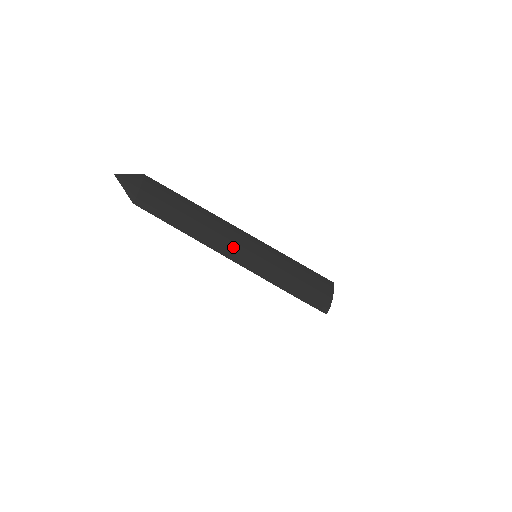
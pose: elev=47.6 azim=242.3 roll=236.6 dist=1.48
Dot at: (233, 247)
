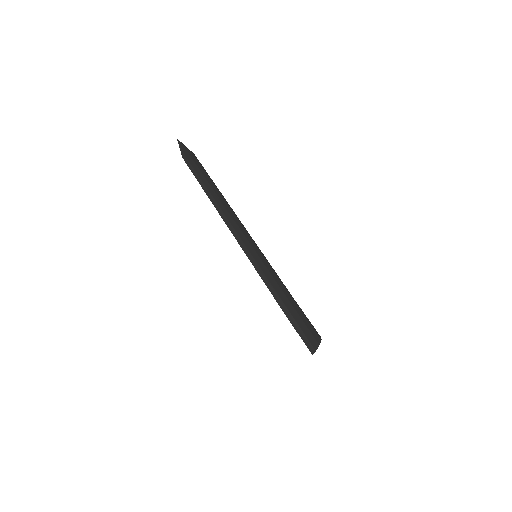
Dot at: (240, 233)
